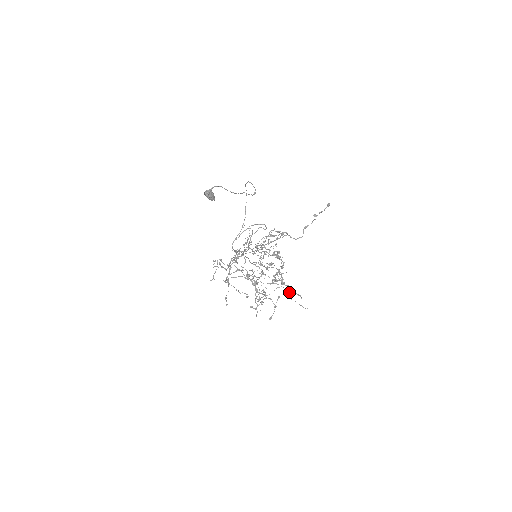
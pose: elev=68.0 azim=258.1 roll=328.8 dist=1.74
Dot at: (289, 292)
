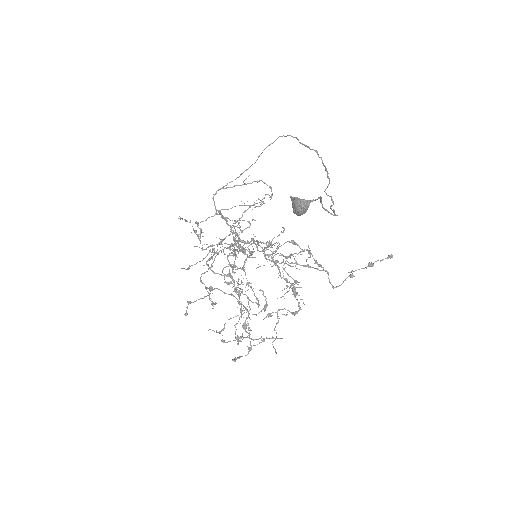
Dot at: (276, 336)
